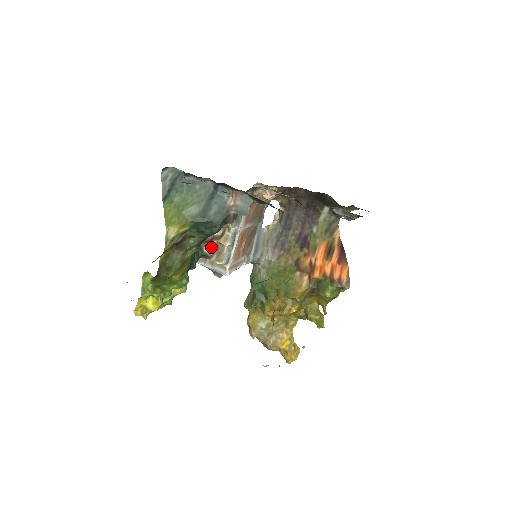
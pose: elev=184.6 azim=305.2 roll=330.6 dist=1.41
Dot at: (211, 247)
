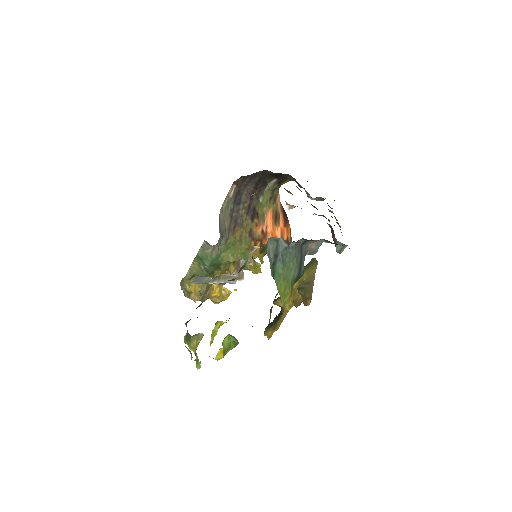
Dot at: (238, 271)
